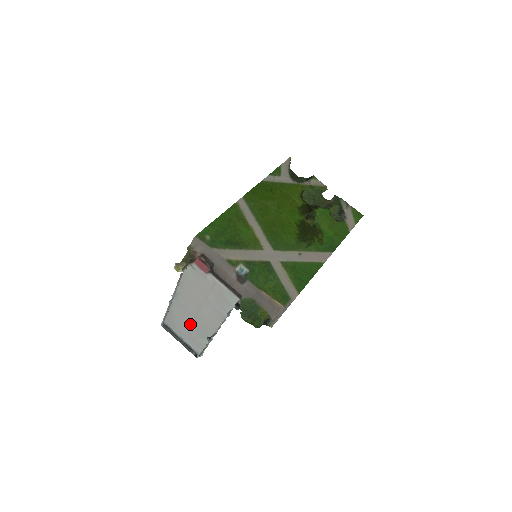
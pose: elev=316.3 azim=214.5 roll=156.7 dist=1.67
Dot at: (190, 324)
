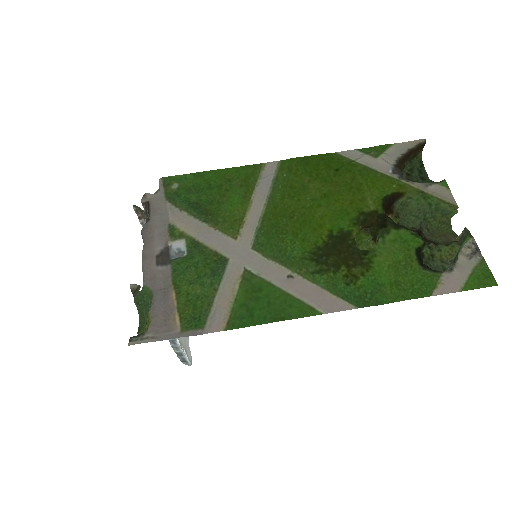
Dot at: occluded
